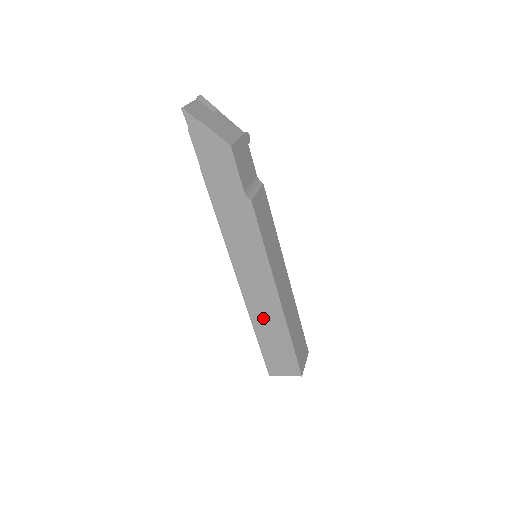
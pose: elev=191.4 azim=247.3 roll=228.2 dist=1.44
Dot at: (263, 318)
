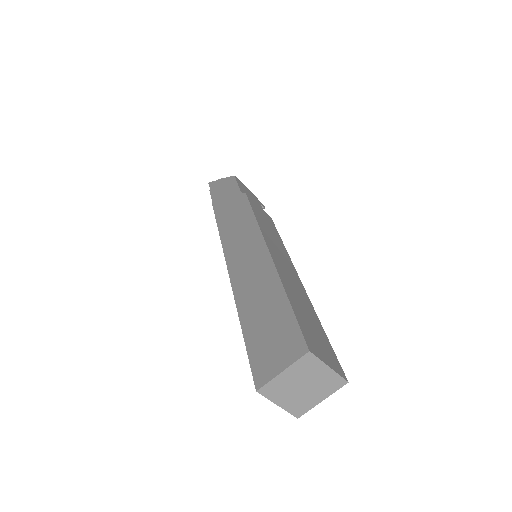
Dot at: (250, 289)
